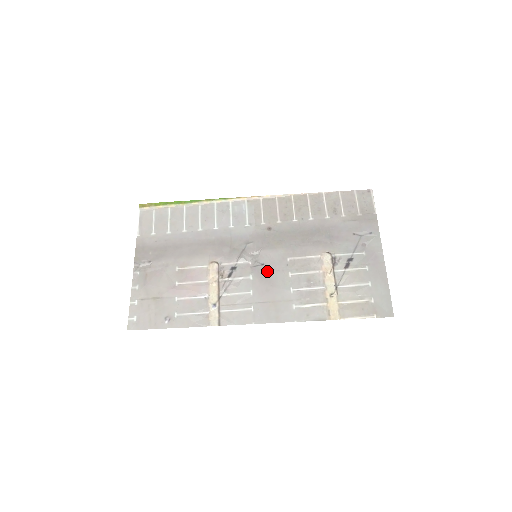
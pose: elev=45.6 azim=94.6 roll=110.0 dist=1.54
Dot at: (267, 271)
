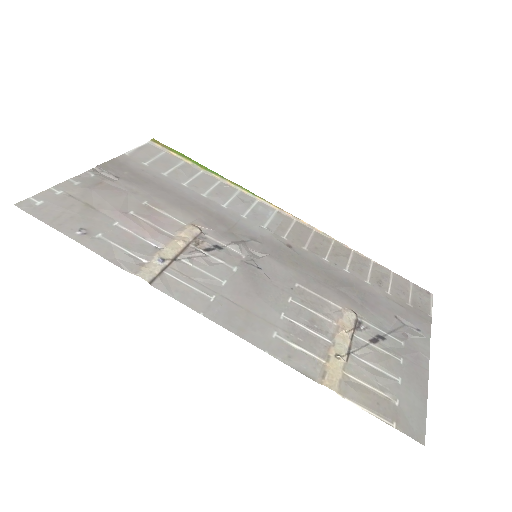
Dot at: (261, 277)
